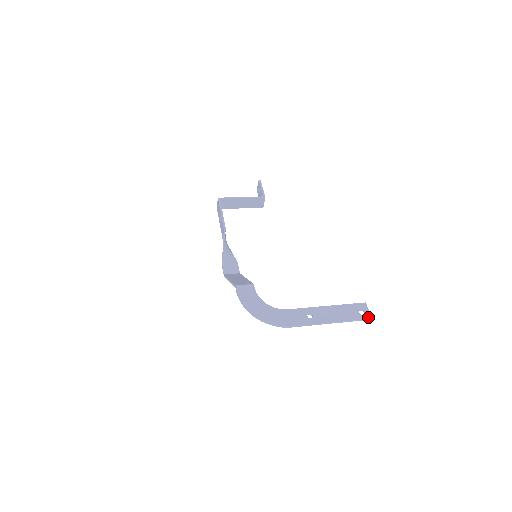
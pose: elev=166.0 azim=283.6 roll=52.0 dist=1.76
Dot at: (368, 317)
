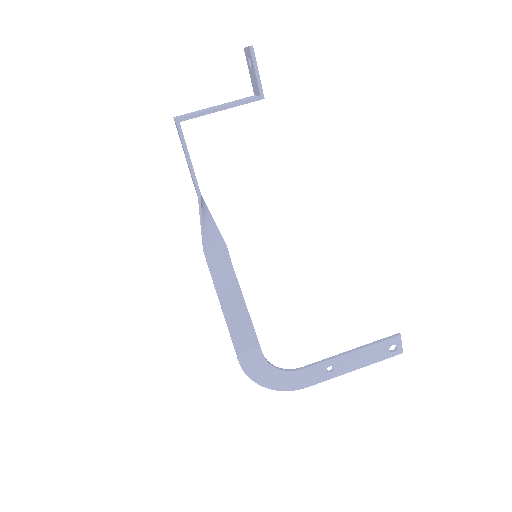
Dot at: (399, 353)
